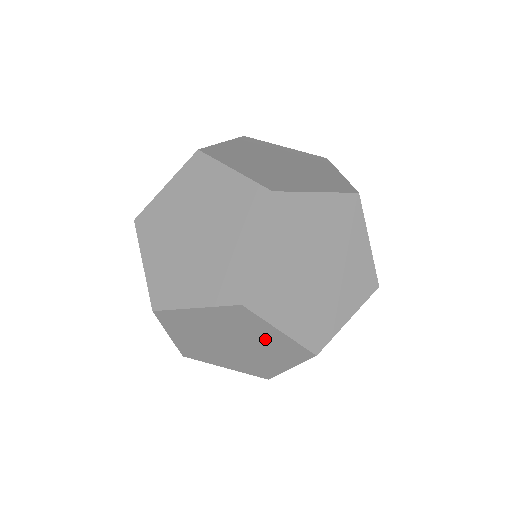
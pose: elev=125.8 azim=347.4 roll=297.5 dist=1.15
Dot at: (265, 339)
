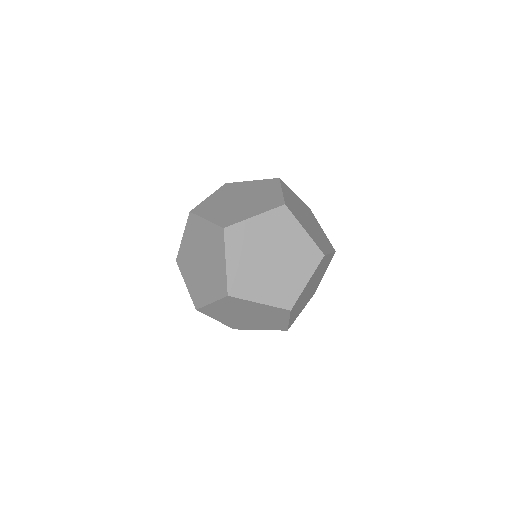
Dot at: (258, 309)
